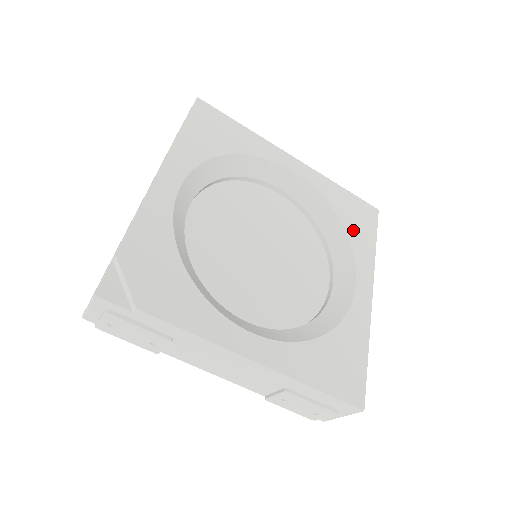
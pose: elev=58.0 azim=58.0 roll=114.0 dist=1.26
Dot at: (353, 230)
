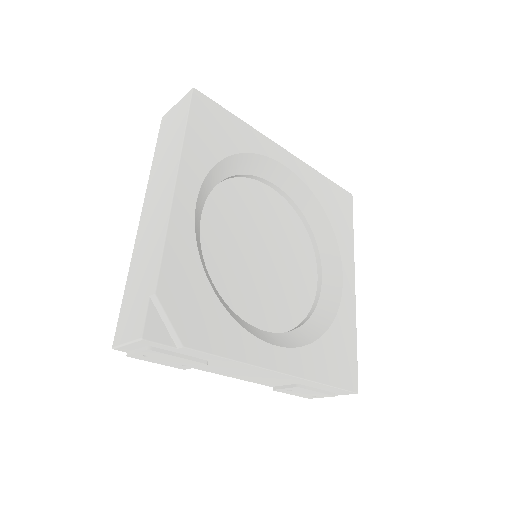
Dot at: (336, 221)
